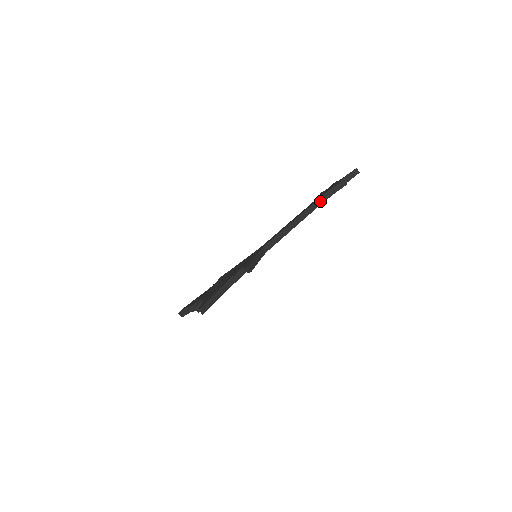
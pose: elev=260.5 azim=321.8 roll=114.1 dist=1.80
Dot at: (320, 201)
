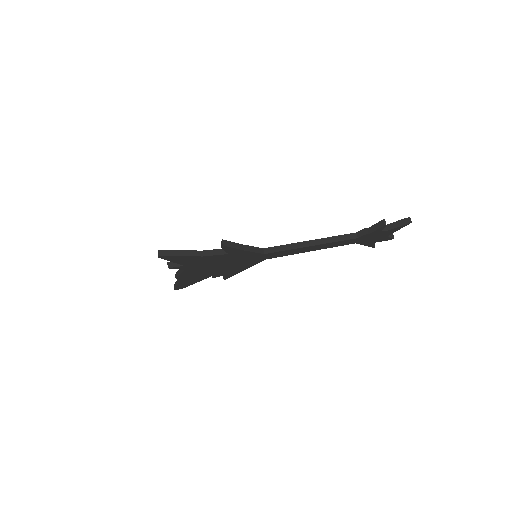
Dot at: (352, 236)
